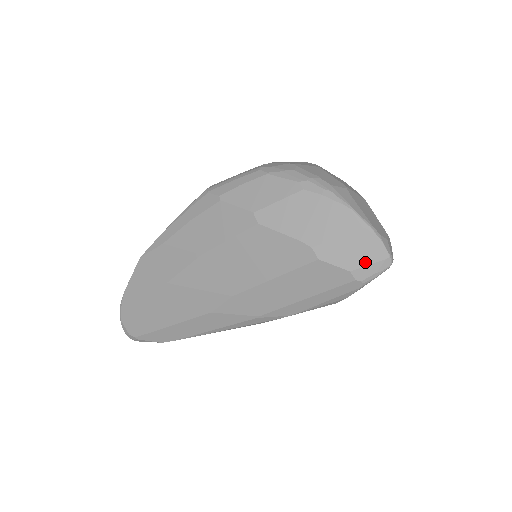
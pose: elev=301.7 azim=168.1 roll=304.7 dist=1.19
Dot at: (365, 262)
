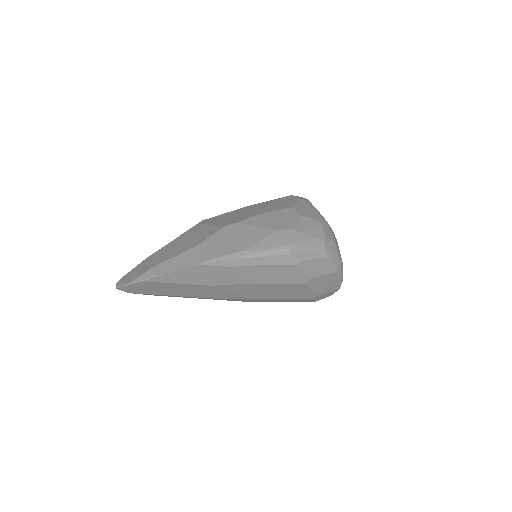
Dot at: occluded
